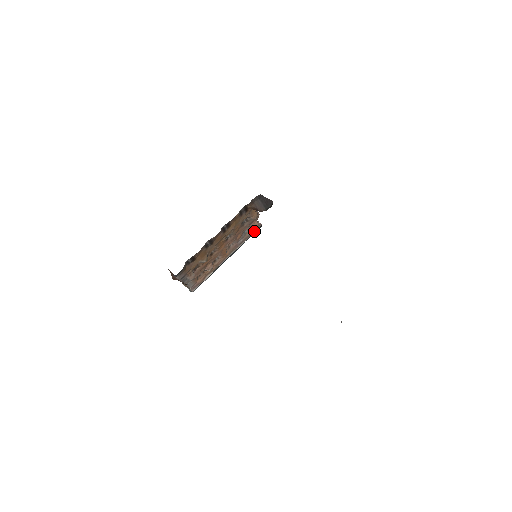
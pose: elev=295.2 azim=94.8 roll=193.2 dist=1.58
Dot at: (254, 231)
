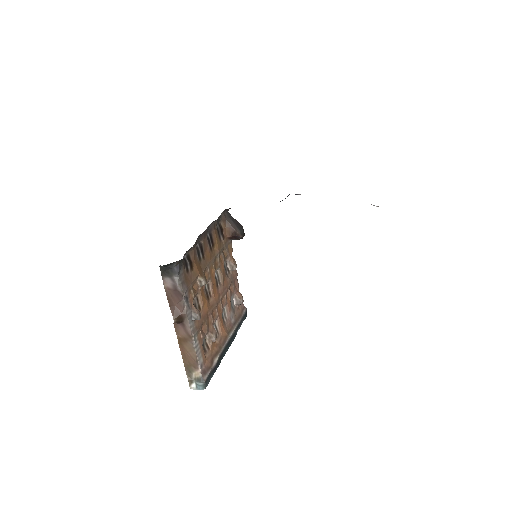
Dot at: (242, 314)
